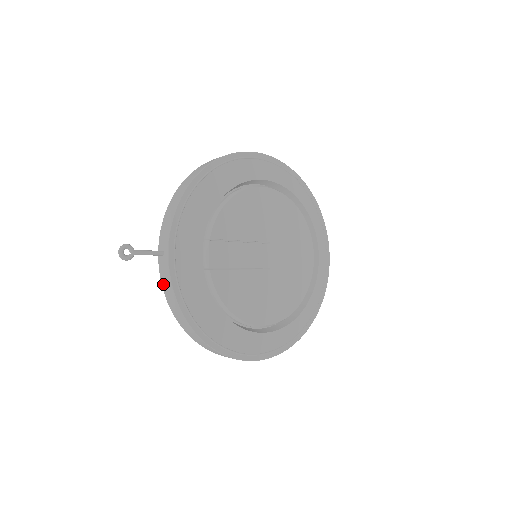
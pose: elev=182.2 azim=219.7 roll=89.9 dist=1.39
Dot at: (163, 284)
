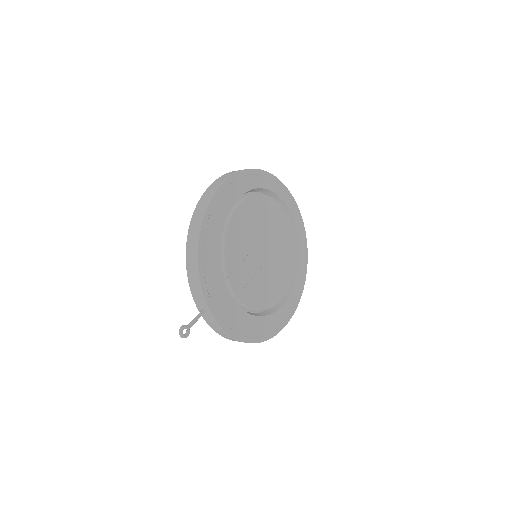
Dot at: (212, 327)
